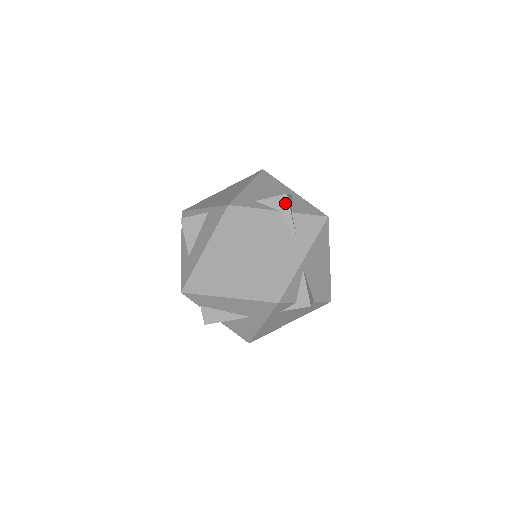
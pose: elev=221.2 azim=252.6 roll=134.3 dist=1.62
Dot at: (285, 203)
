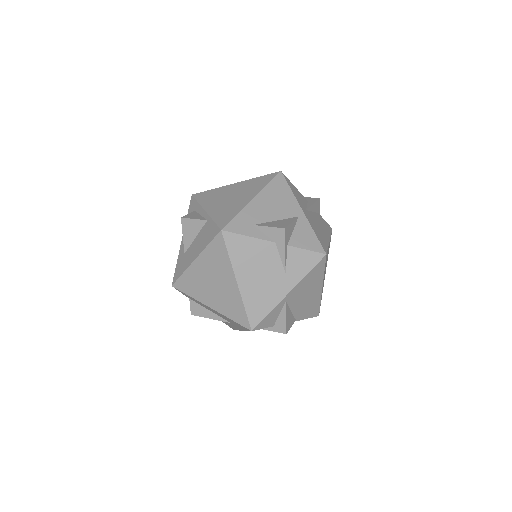
Dot at: (281, 237)
